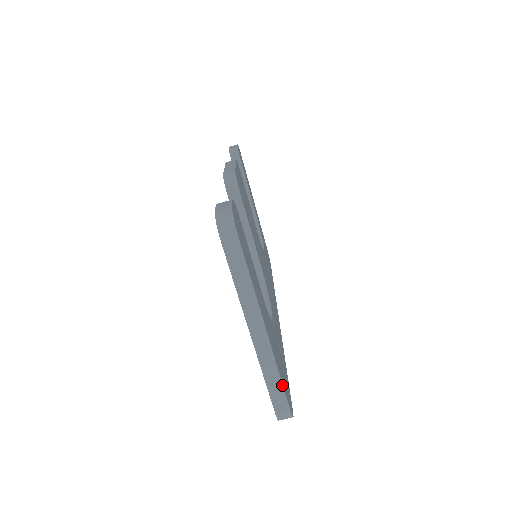
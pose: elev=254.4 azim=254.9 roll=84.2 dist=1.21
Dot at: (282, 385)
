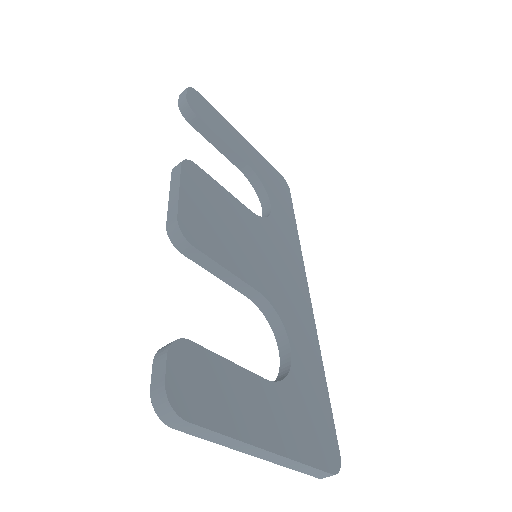
Dot at: (313, 468)
